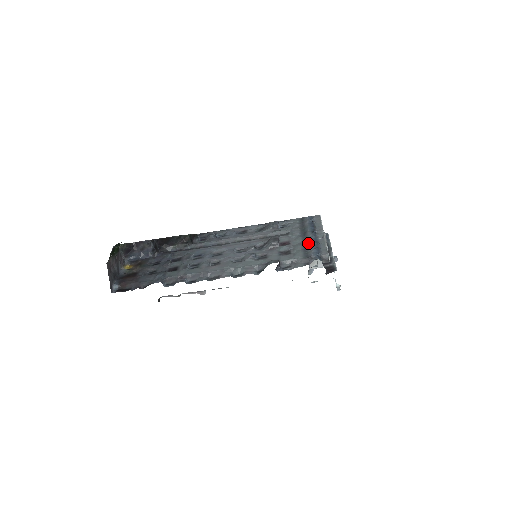
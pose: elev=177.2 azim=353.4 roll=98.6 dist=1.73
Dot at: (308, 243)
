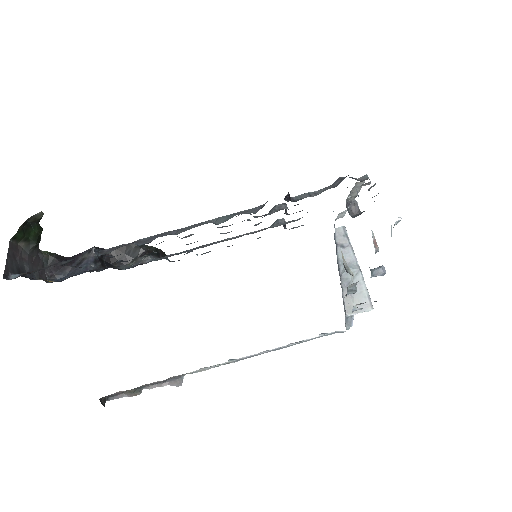
Dot at: occluded
